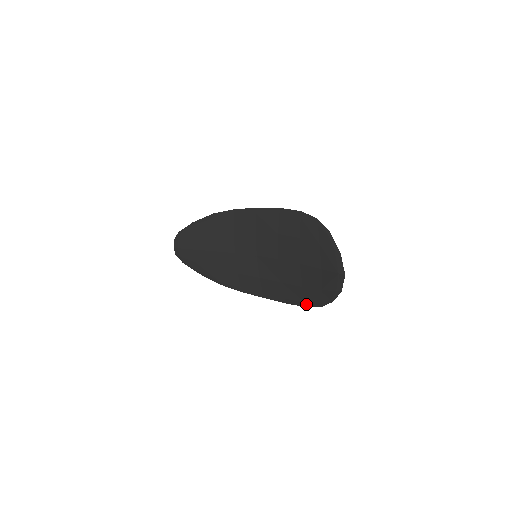
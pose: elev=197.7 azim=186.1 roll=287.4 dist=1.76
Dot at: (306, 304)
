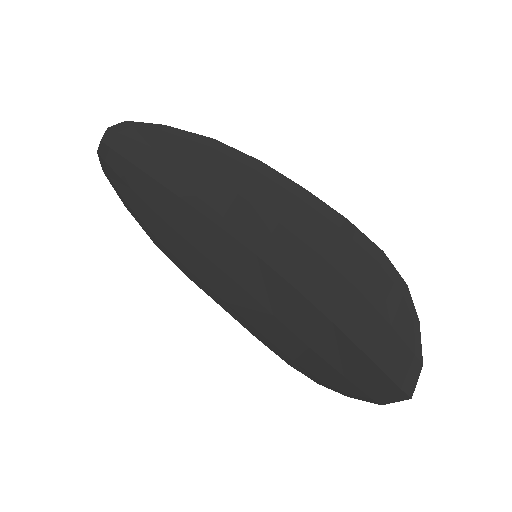
Dot at: (292, 363)
